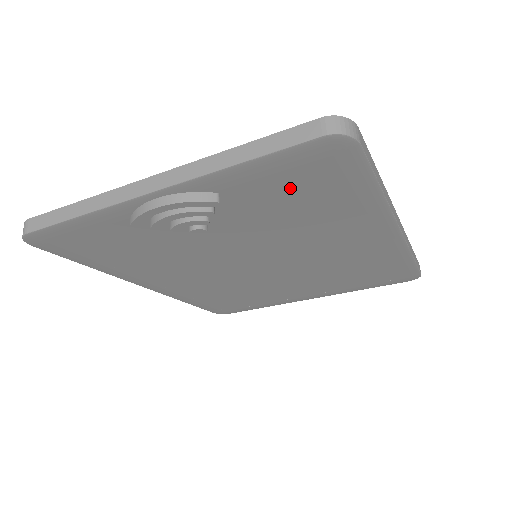
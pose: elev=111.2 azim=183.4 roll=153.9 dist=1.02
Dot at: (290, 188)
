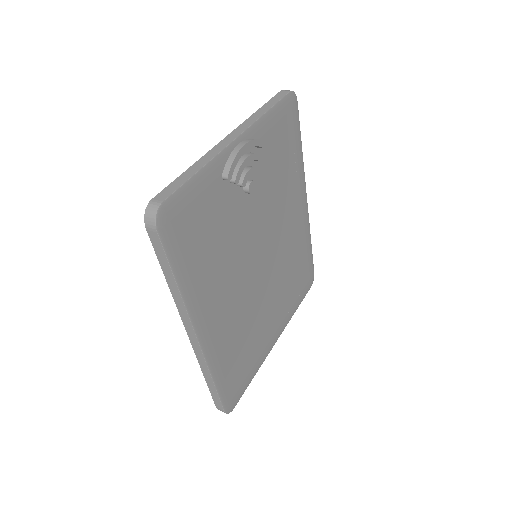
Dot at: (280, 140)
